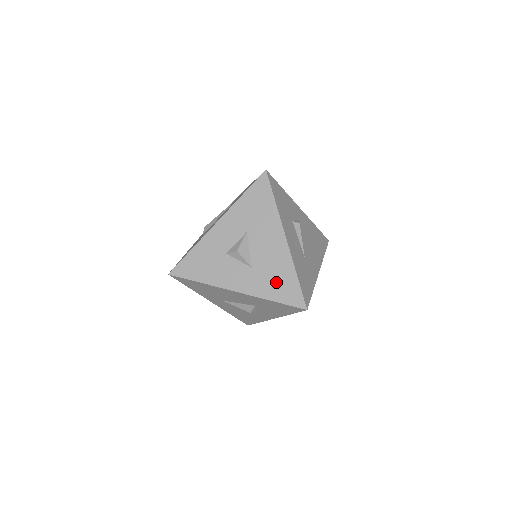
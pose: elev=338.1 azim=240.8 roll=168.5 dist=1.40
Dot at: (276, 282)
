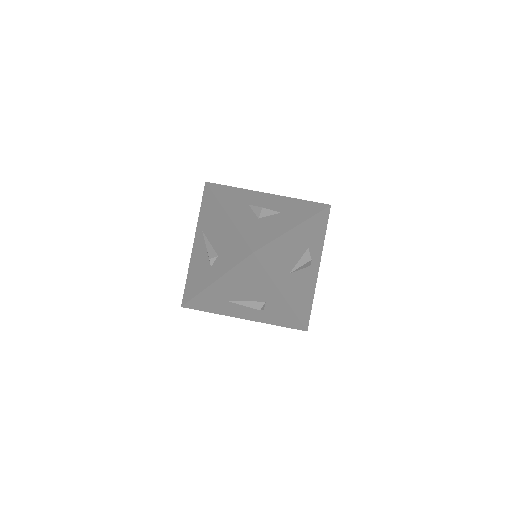
Dot at: (300, 208)
